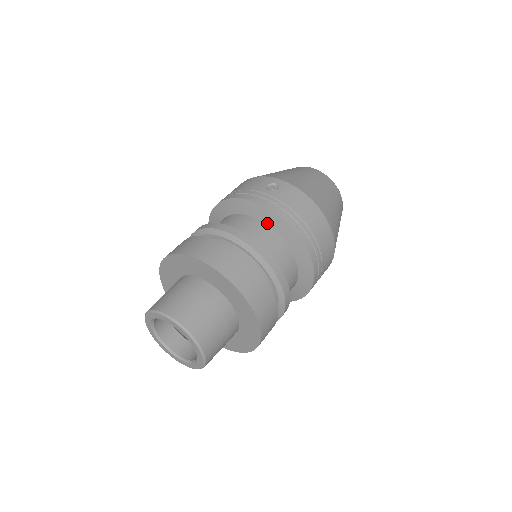
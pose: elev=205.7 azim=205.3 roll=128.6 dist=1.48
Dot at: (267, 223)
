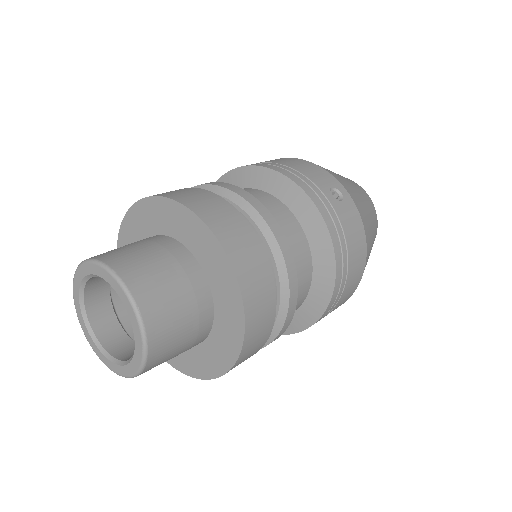
Dot at: (308, 235)
